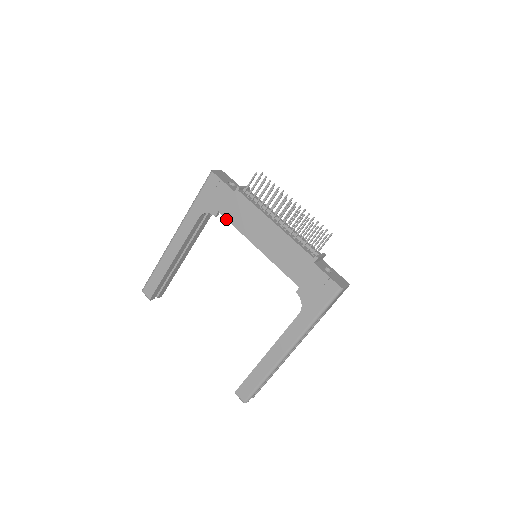
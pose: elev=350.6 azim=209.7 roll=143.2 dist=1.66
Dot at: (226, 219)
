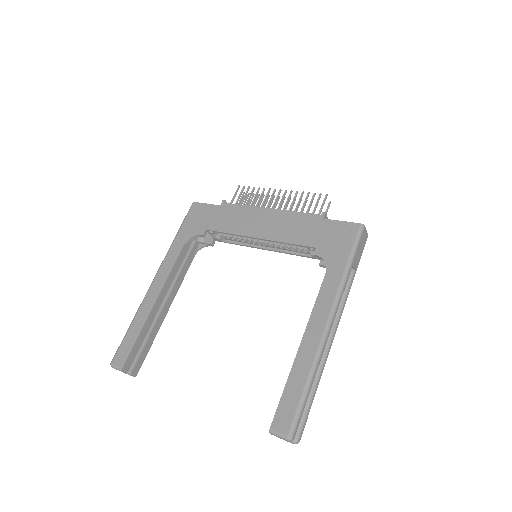
Dot at: (215, 231)
